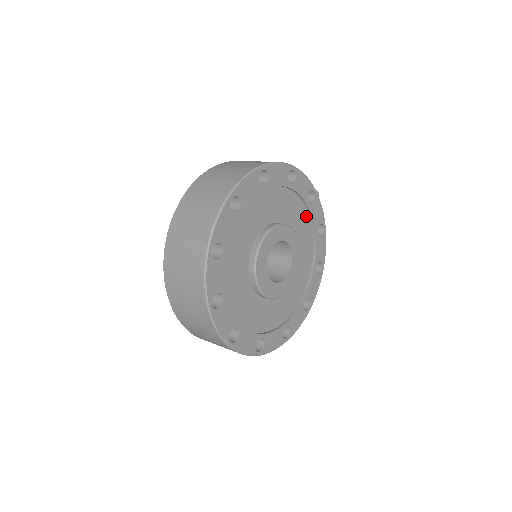
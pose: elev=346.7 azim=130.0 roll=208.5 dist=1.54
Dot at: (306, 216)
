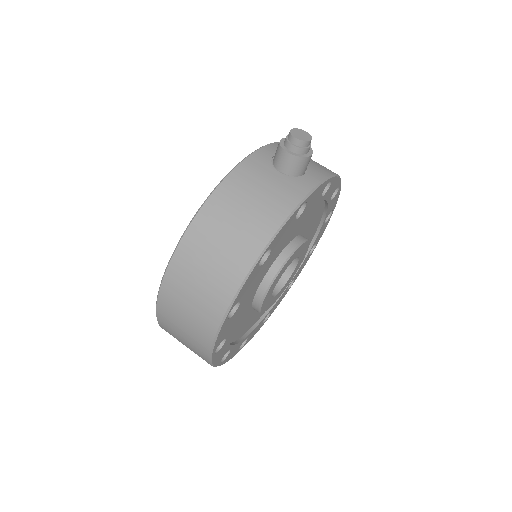
Dot at: occluded
